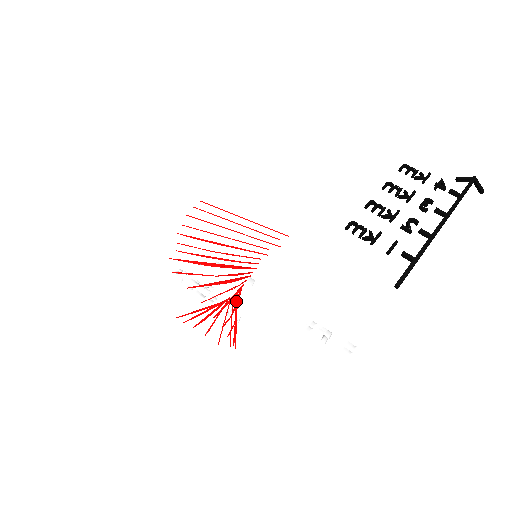
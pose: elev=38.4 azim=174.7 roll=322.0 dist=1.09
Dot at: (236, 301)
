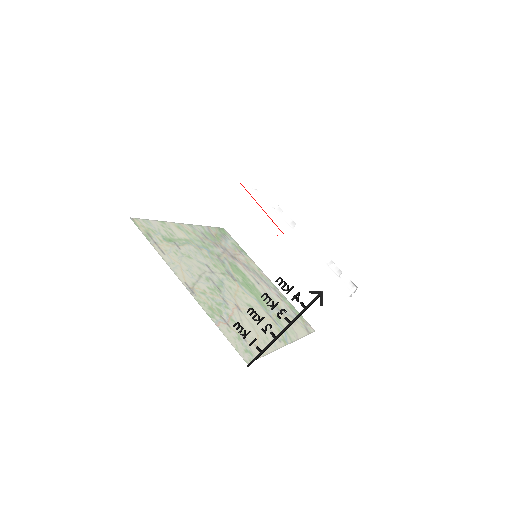
Dot at: occluded
